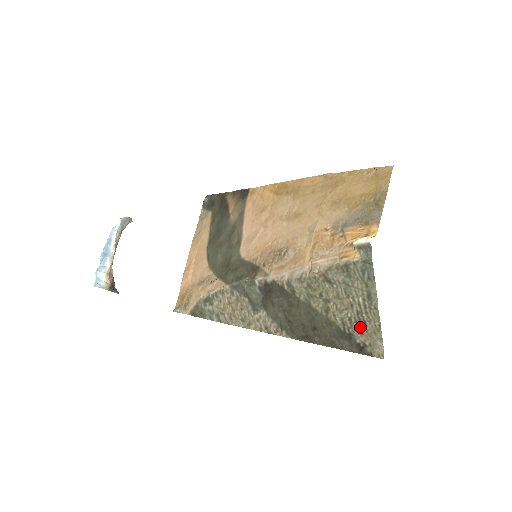
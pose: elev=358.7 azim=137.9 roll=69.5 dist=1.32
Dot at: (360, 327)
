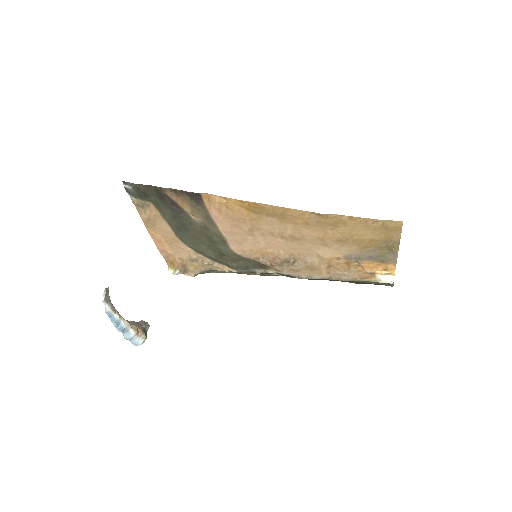
Dot at: occluded
